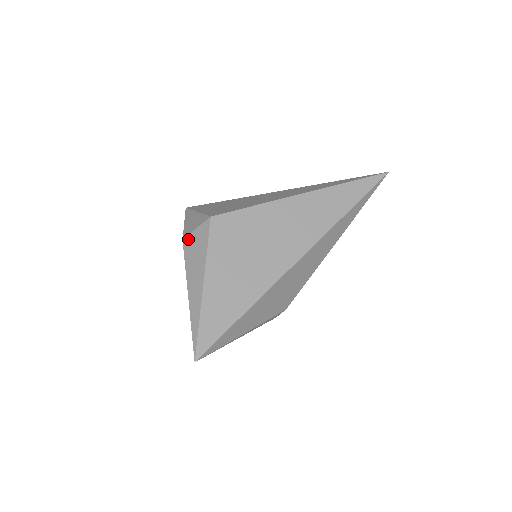
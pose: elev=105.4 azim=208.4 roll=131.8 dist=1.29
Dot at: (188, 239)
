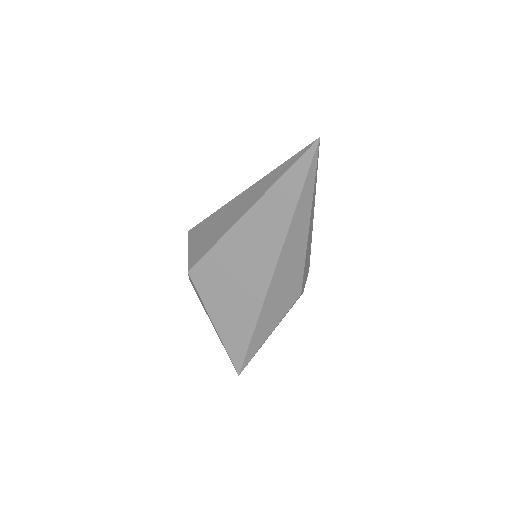
Dot at: (191, 283)
